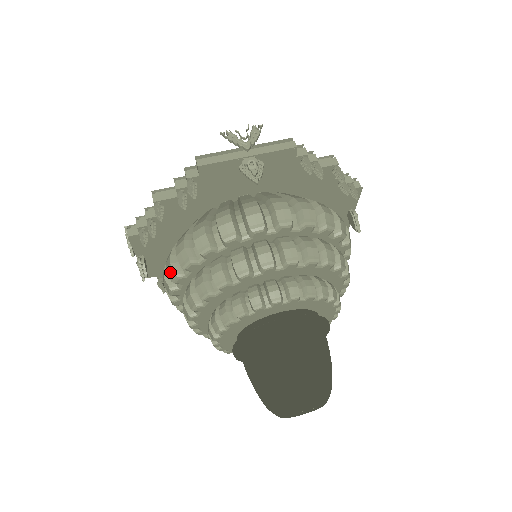
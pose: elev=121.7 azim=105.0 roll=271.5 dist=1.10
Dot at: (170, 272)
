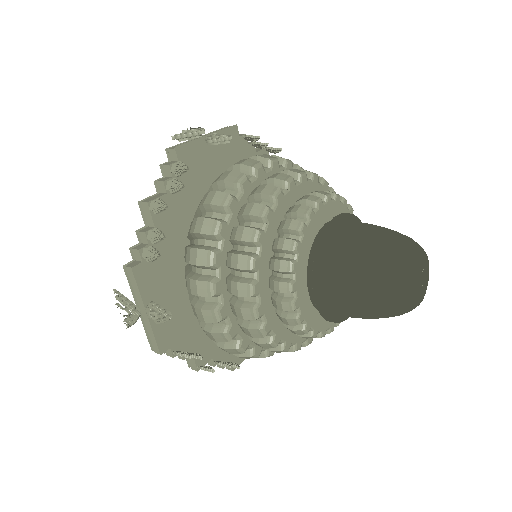
Dot at: (202, 258)
